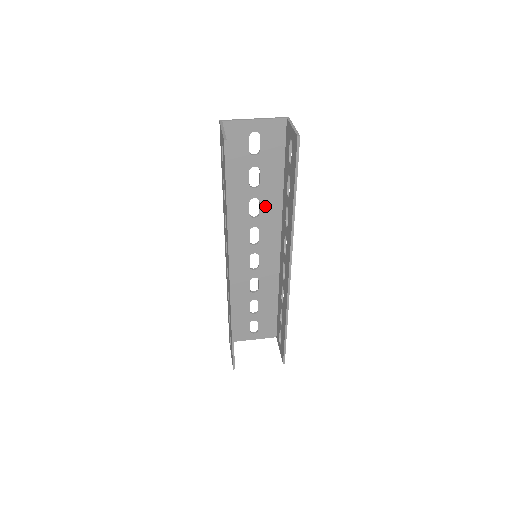
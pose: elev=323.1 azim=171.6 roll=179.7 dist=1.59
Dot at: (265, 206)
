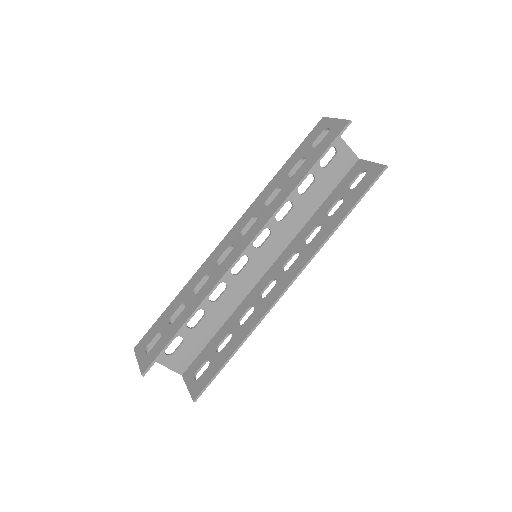
Dot at: (292, 217)
